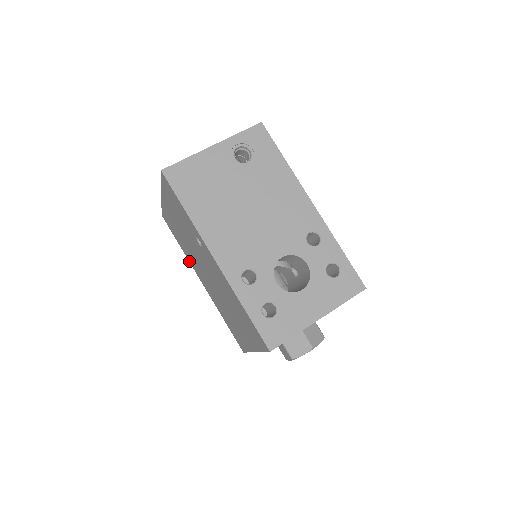
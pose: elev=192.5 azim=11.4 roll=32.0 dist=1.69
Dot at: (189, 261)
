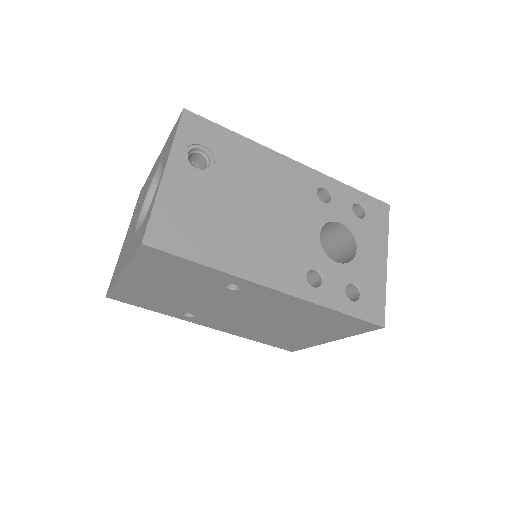
Dot at: occluded
